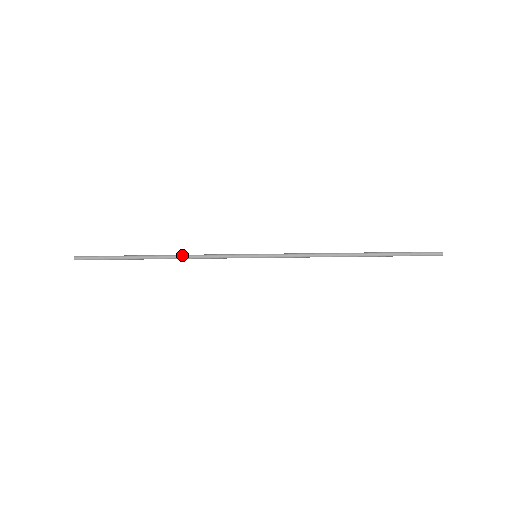
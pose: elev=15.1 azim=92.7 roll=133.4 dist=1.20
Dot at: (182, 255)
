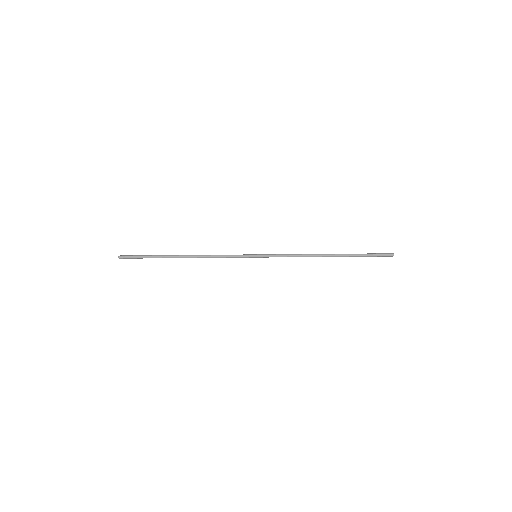
Dot at: (201, 255)
